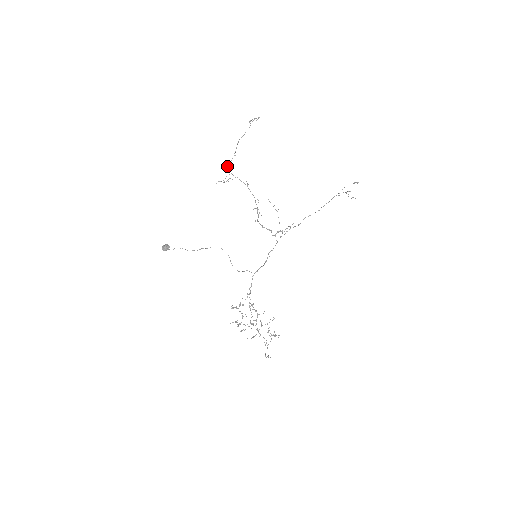
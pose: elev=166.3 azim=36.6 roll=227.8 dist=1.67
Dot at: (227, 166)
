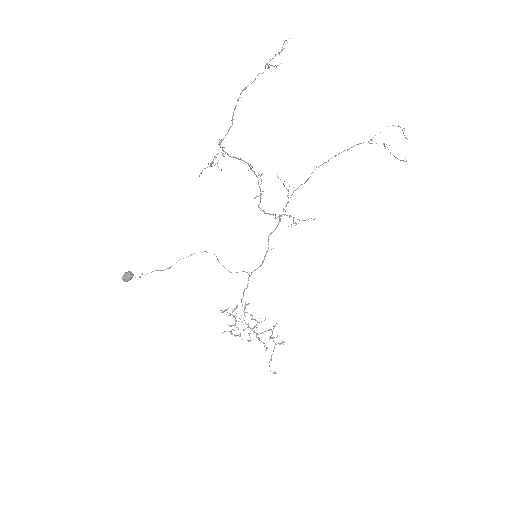
Dot at: (219, 144)
